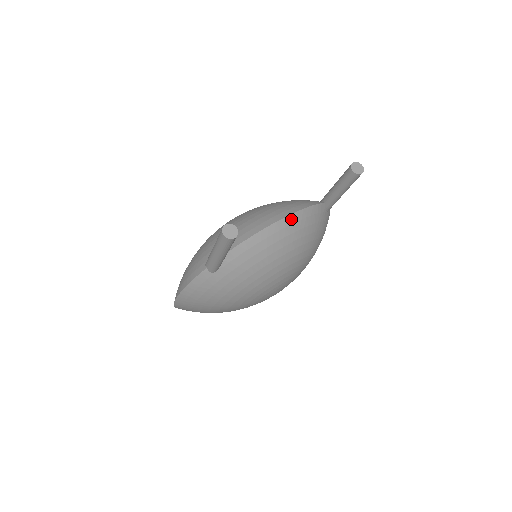
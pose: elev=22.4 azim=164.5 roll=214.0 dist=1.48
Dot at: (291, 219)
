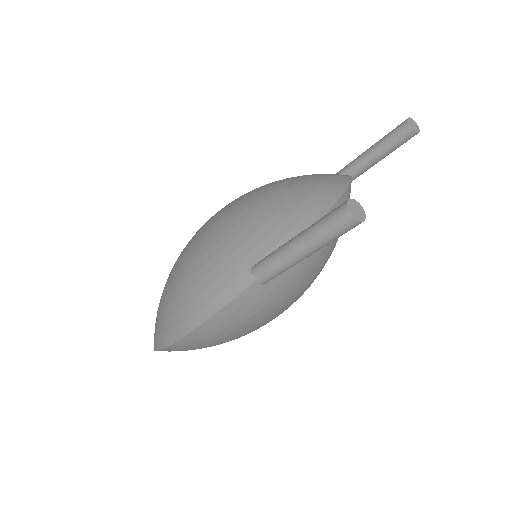
Dot at: (345, 195)
